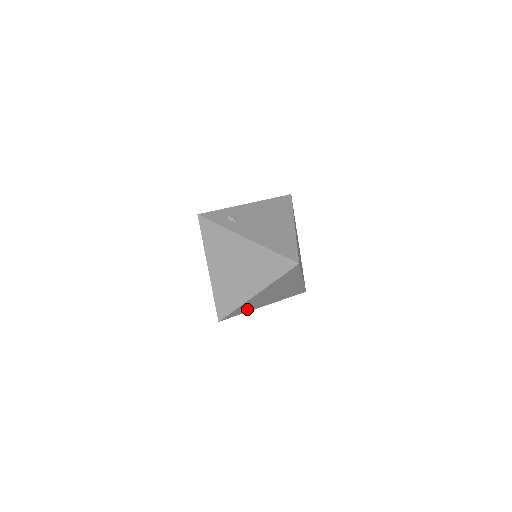
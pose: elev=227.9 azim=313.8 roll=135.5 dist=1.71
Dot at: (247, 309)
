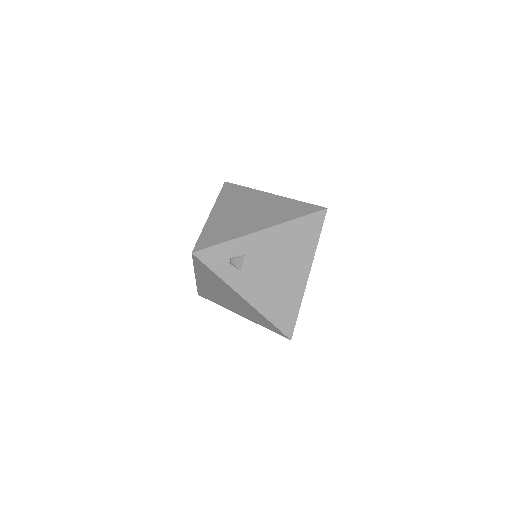
Dot at: occluded
